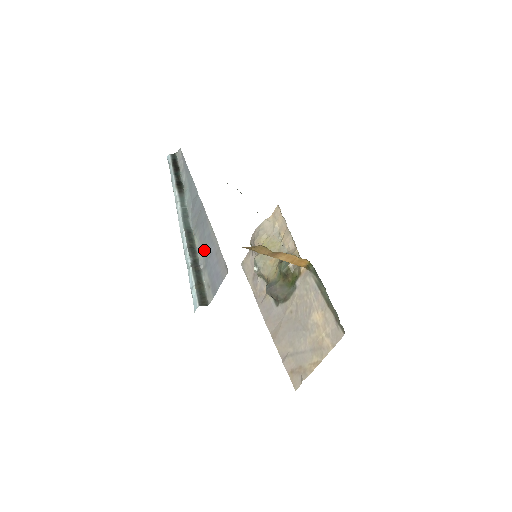
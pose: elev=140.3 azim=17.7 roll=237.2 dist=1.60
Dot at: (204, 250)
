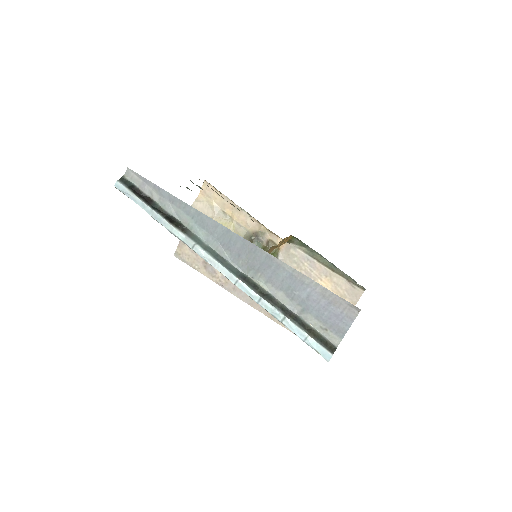
Dot at: (289, 293)
